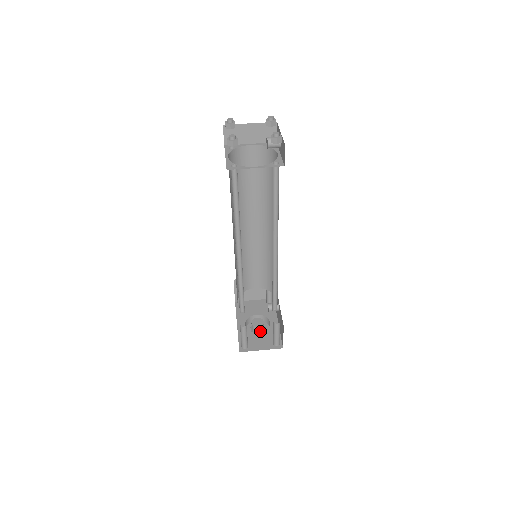
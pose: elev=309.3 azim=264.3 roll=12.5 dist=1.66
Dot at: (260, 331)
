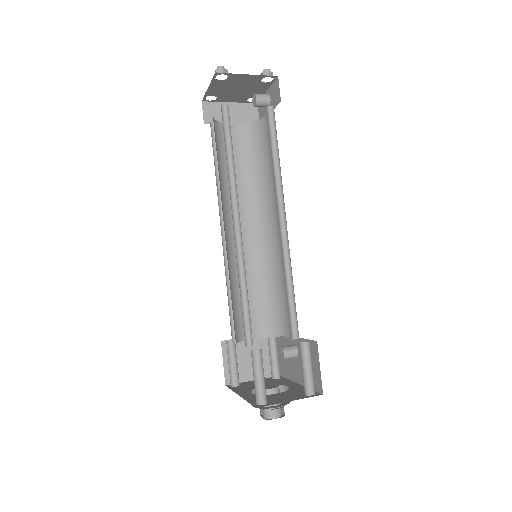
Dot at: occluded
